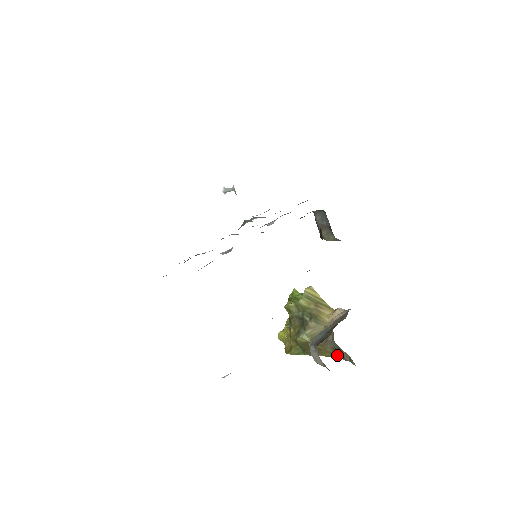
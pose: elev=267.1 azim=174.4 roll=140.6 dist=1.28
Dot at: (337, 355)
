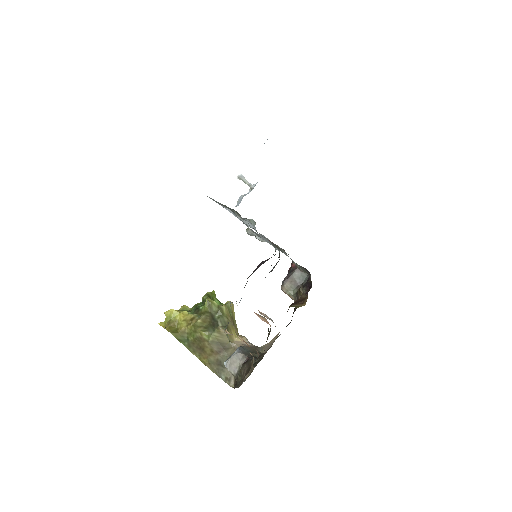
Dot at: (214, 367)
